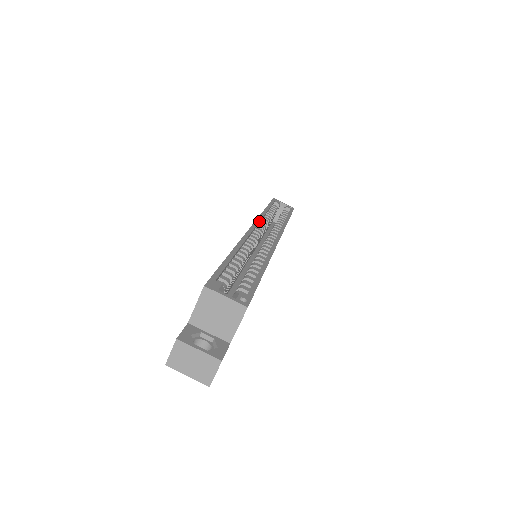
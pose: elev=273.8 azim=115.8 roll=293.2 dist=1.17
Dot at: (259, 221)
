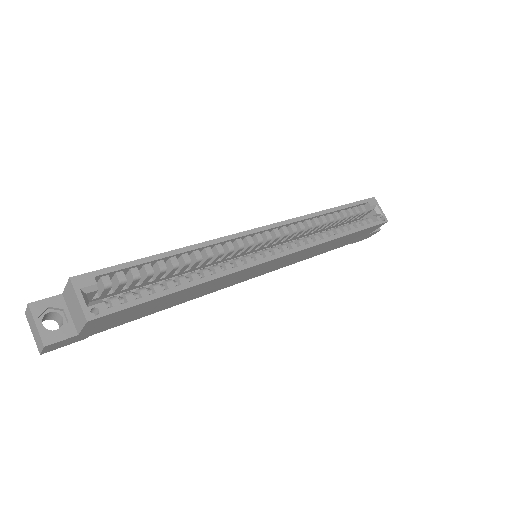
Dot at: (288, 223)
